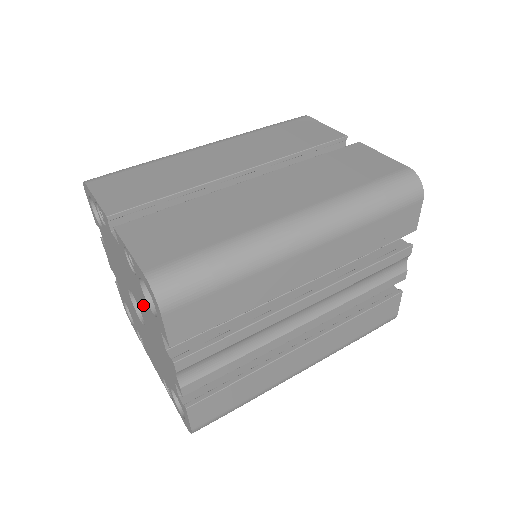
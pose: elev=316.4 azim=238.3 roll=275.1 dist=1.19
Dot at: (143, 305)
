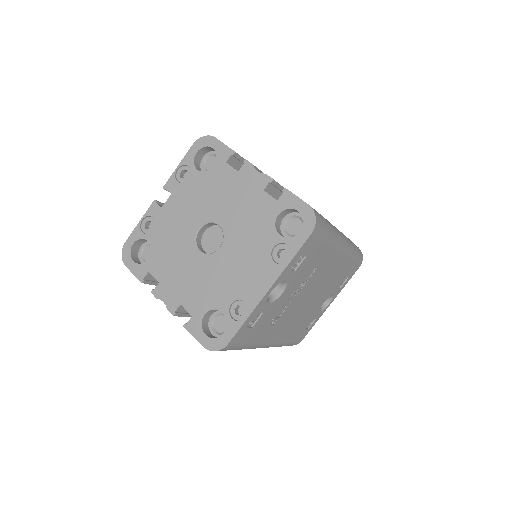
Dot at: (208, 193)
